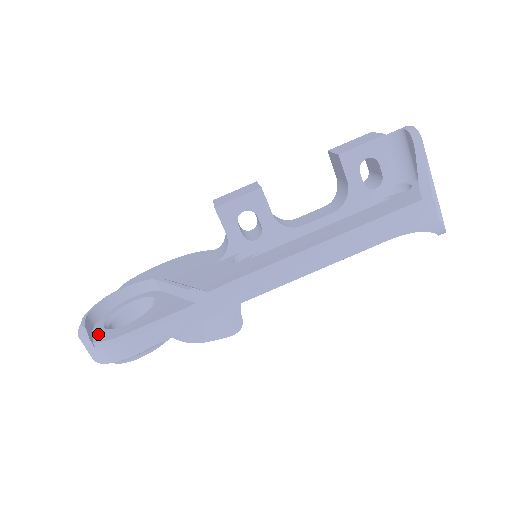
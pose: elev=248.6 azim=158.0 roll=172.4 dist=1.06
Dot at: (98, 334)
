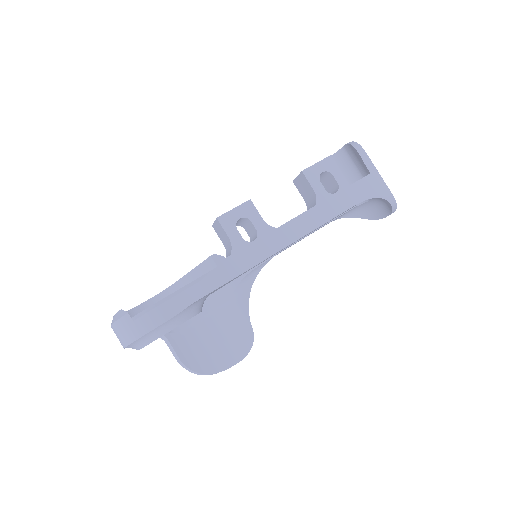
Dot at: occluded
